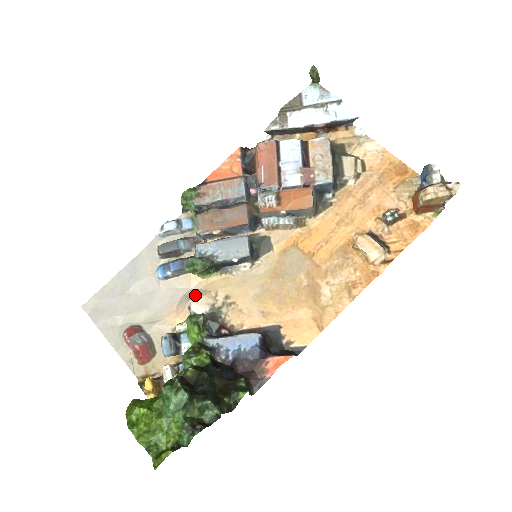
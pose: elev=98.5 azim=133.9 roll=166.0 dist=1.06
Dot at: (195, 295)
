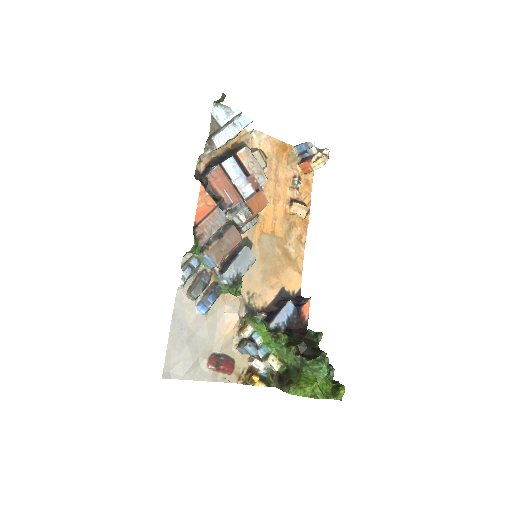
Dot at: (235, 307)
